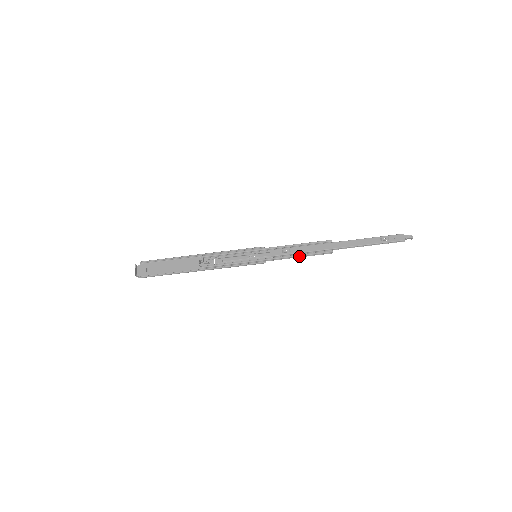
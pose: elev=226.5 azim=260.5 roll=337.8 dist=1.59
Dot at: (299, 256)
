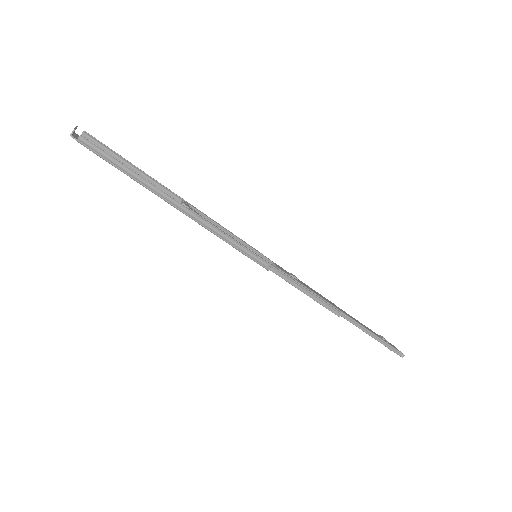
Dot at: (306, 292)
